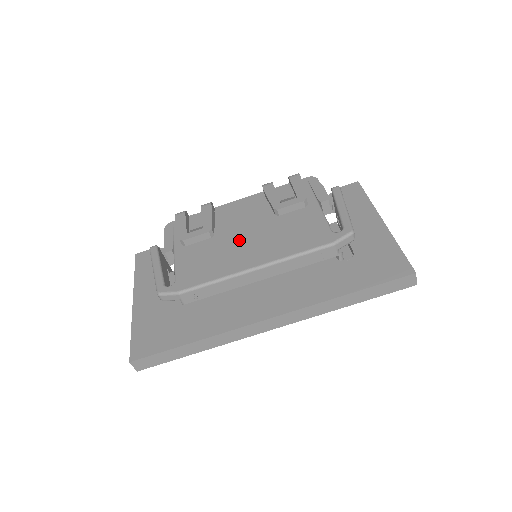
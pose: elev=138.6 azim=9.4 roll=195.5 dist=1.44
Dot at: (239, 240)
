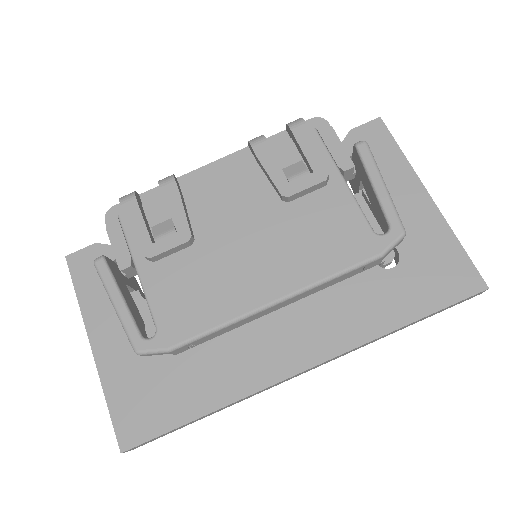
Dot at: (236, 249)
